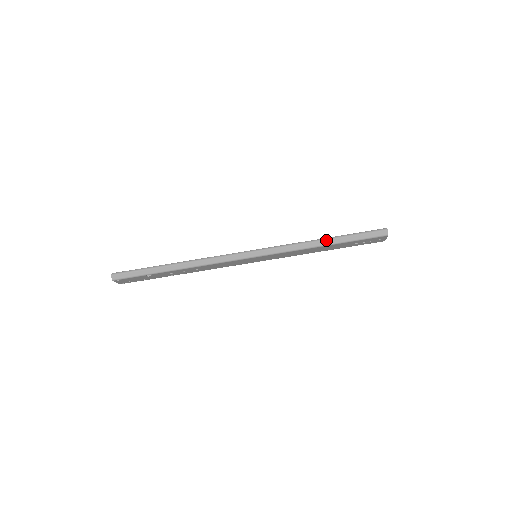
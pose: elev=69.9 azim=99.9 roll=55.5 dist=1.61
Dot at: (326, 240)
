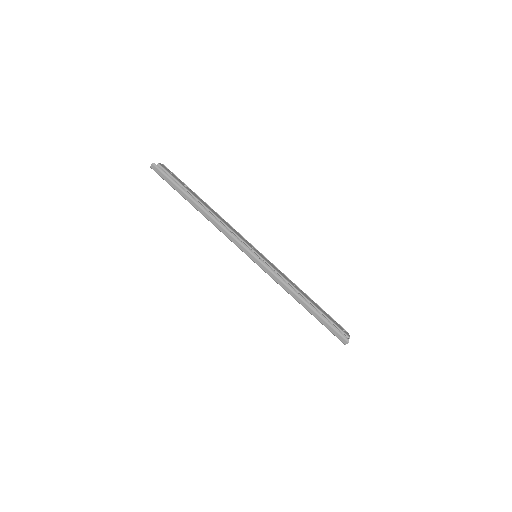
Dot at: (305, 303)
